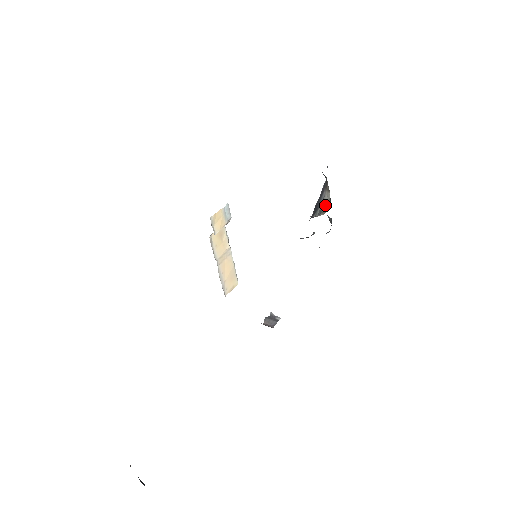
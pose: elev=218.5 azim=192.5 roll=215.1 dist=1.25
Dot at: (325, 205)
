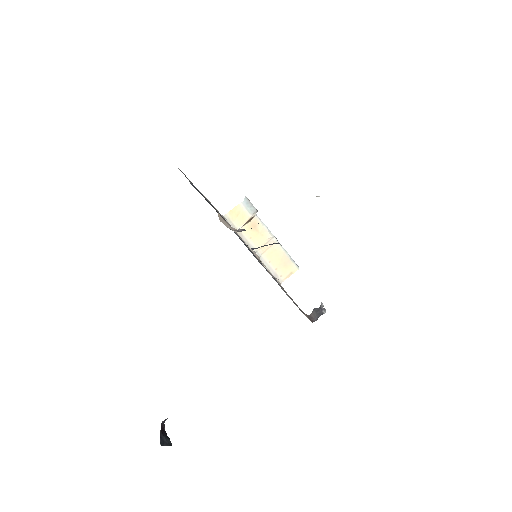
Dot at: occluded
